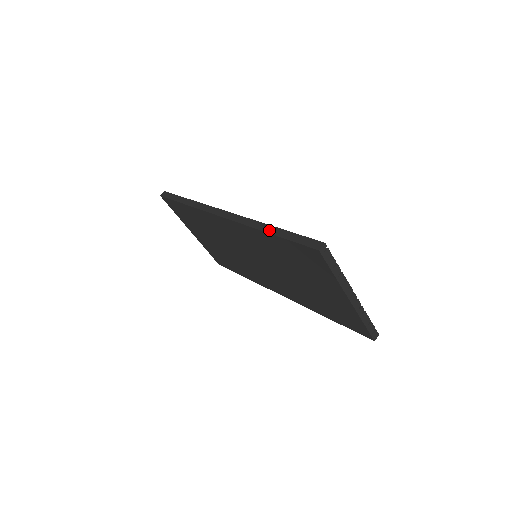
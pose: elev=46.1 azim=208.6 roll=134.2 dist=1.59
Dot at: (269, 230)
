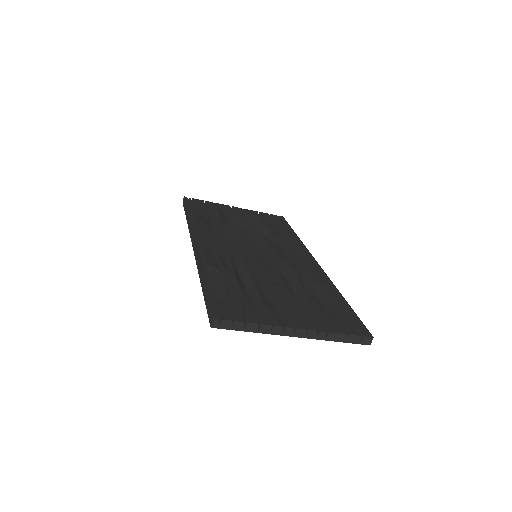
Dot at: (201, 282)
